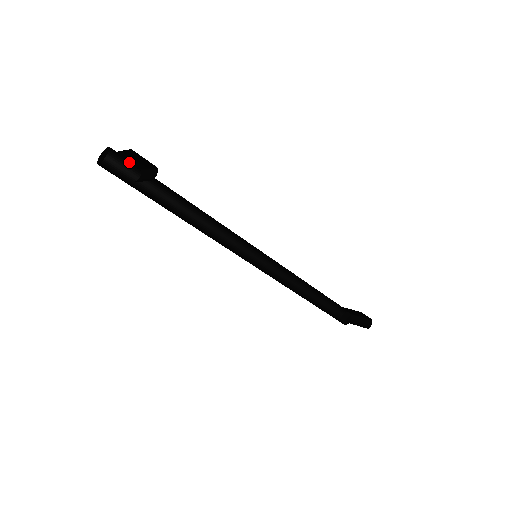
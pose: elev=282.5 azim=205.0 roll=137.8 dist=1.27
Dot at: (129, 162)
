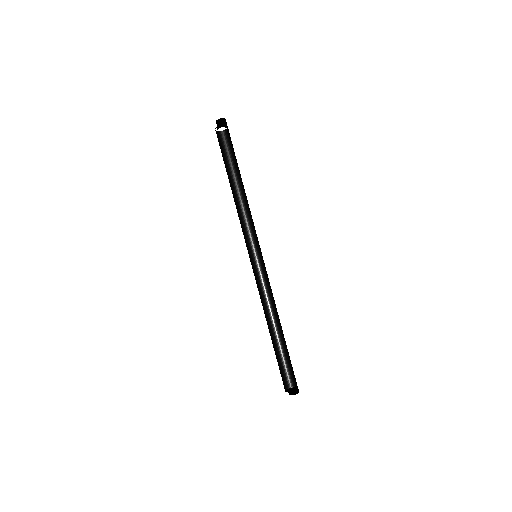
Dot at: occluded
